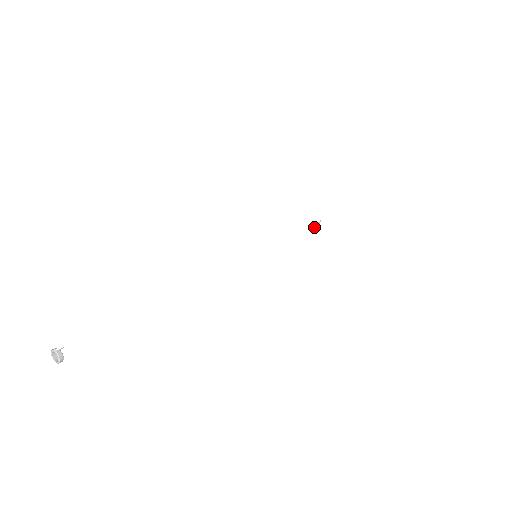
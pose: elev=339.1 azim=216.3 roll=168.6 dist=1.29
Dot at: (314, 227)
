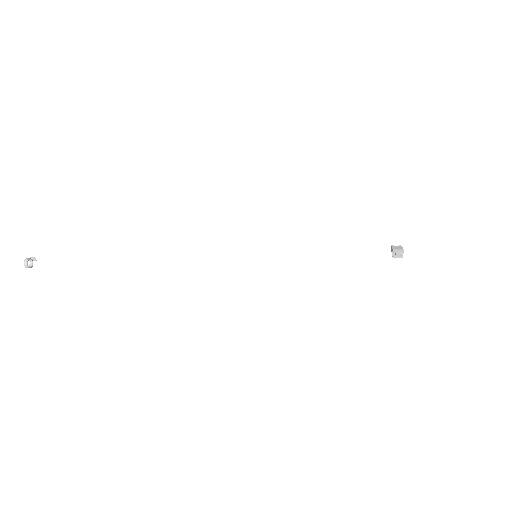
Dot at: (397, 256)
